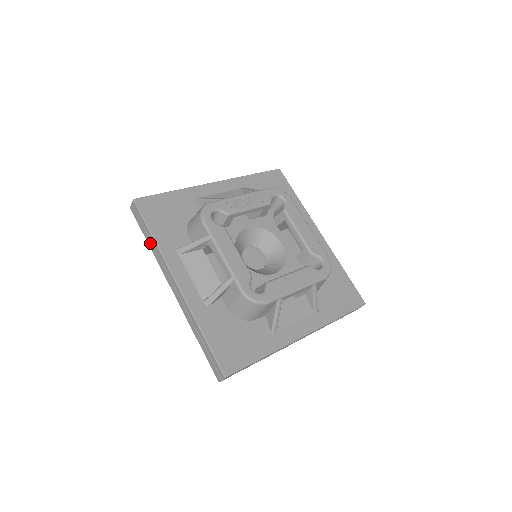
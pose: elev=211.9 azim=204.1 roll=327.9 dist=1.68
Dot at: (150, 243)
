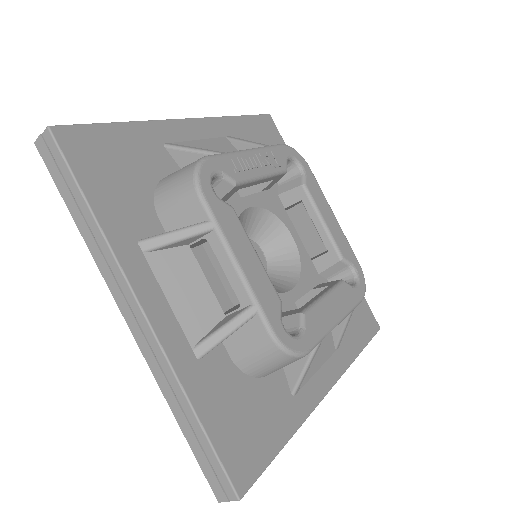
Dot at: (82, 224)
